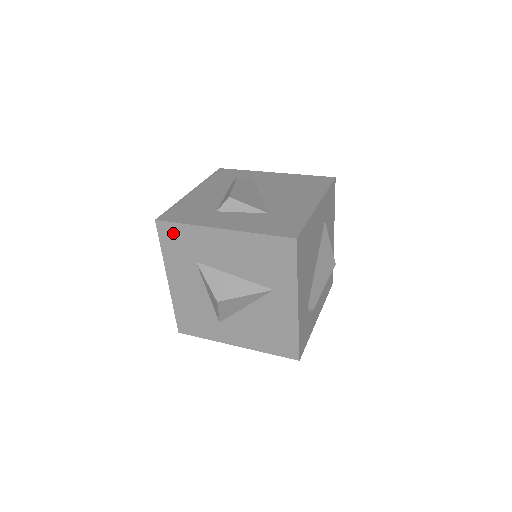
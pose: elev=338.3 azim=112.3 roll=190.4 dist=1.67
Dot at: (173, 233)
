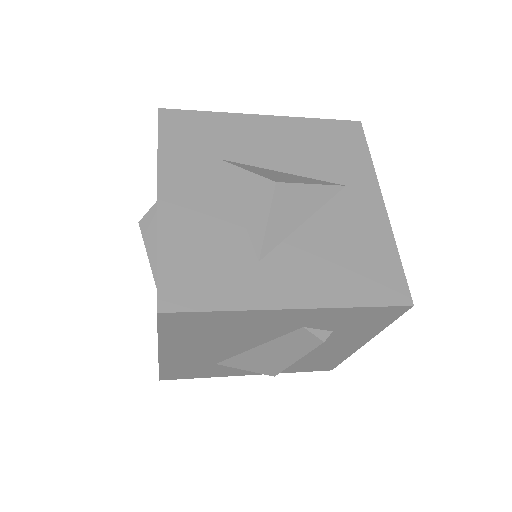
Dot at: (186, 123)
